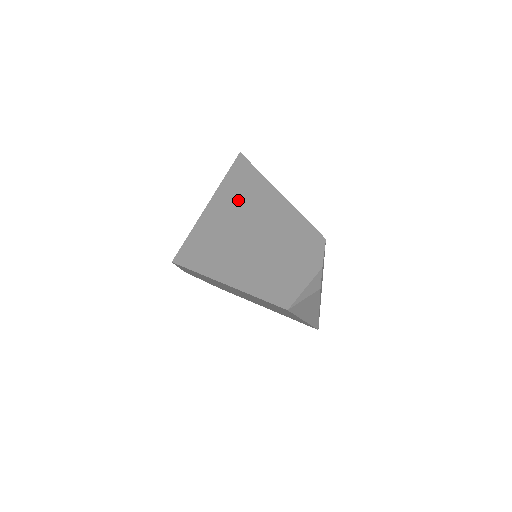
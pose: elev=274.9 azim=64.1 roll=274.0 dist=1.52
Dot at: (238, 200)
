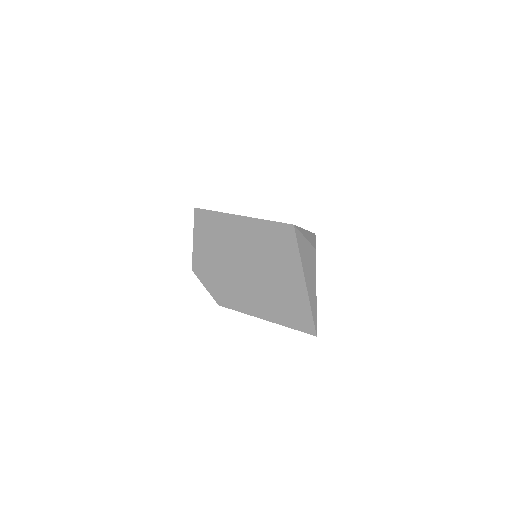
Dot at: occluded
